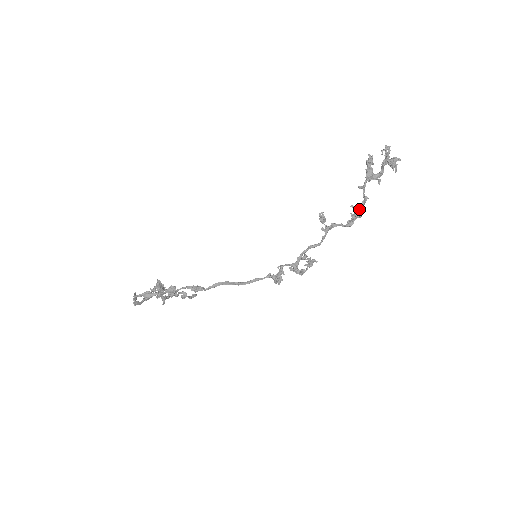
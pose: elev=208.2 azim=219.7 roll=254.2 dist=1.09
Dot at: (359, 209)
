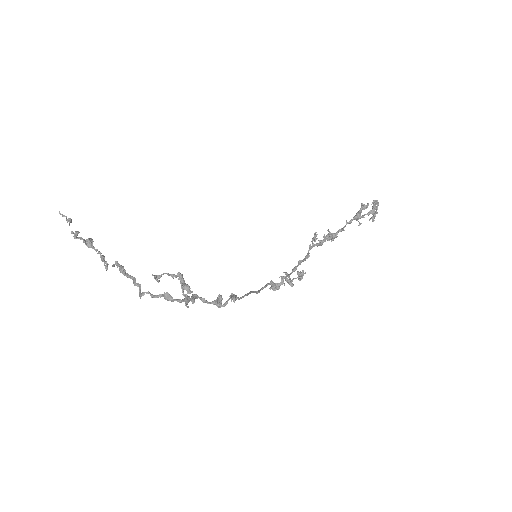
Dot at: (336, 237)
